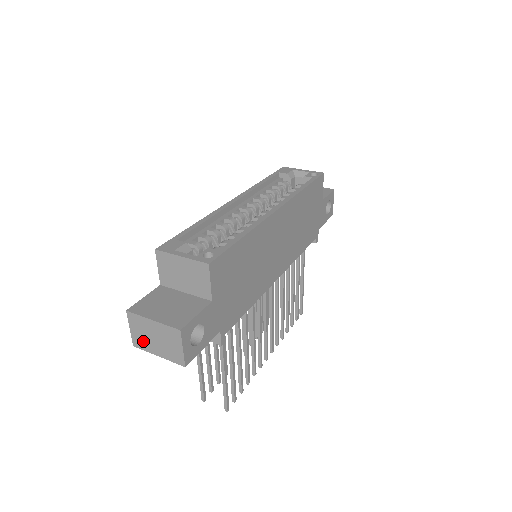
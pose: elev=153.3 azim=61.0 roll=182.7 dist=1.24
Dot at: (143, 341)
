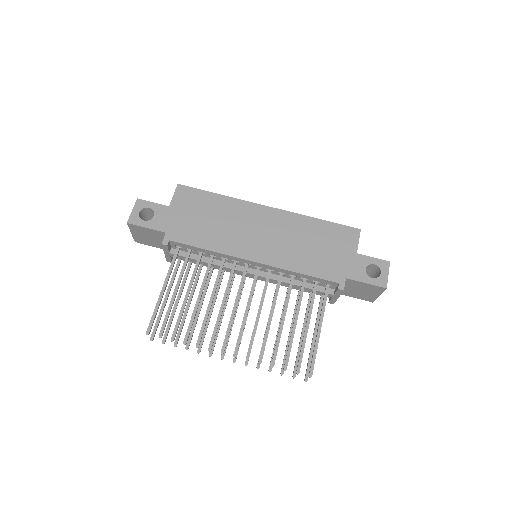
Dot at: occluded
